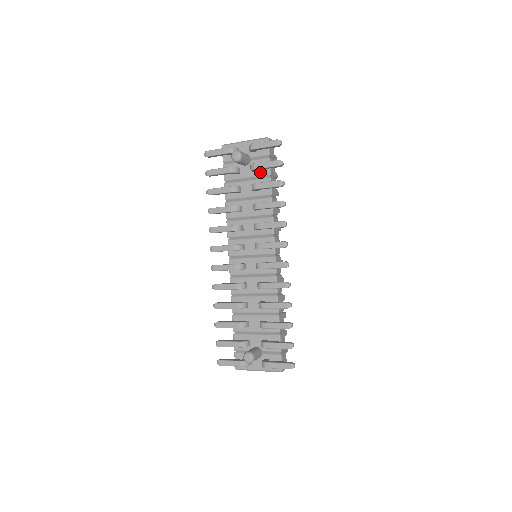
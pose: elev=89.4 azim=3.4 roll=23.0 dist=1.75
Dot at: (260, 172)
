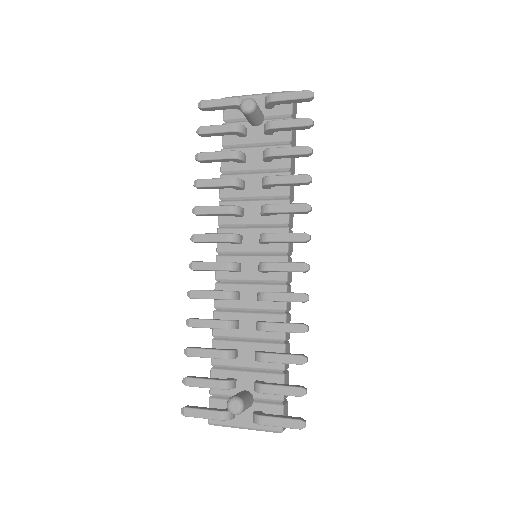
Dot at: (276, 136)
